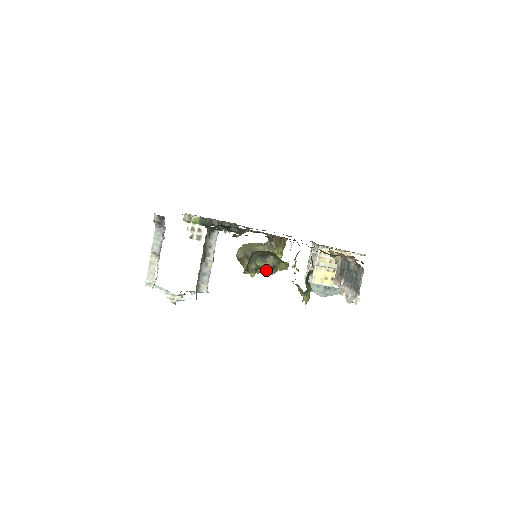
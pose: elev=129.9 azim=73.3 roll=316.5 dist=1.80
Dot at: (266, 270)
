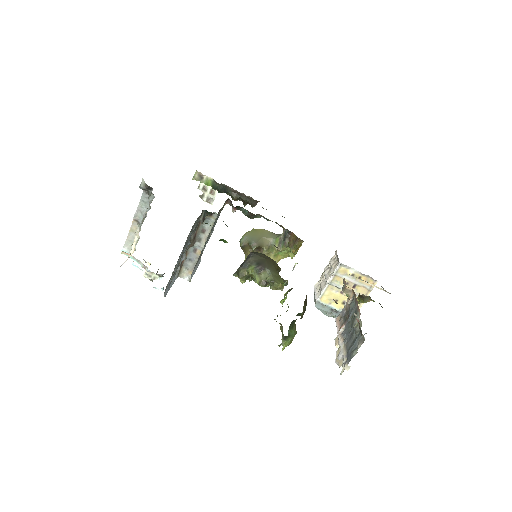
Dot at: occluded
